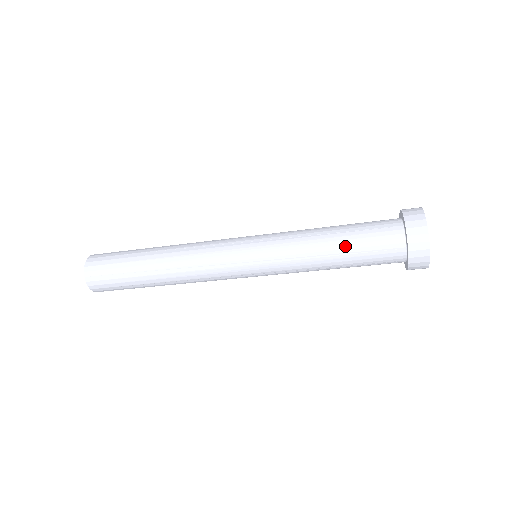
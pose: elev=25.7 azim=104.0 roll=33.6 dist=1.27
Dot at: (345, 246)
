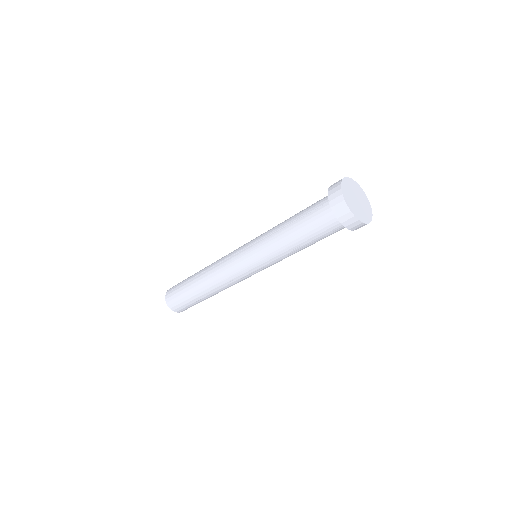
Dot at: (296, 216)
